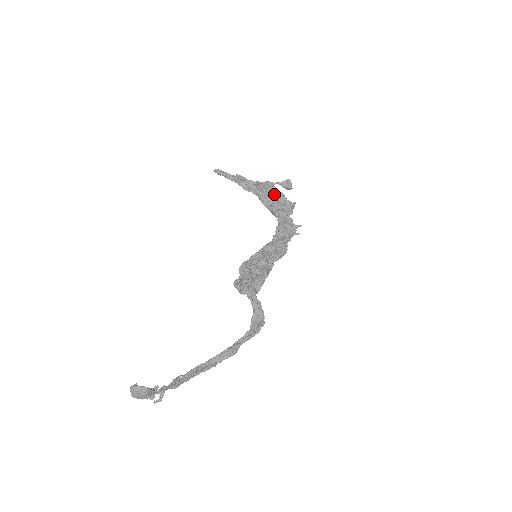
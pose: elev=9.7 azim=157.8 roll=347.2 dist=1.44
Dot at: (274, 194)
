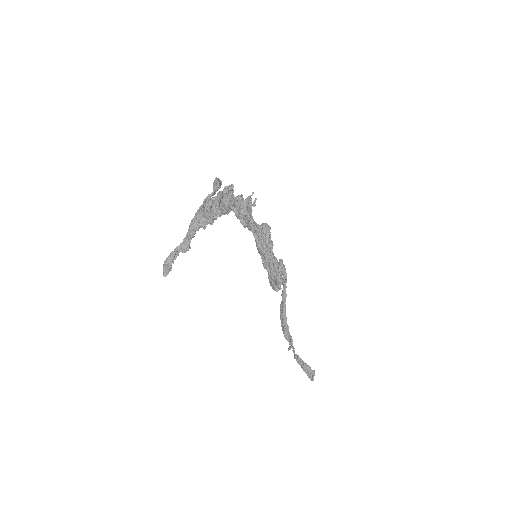
Dot at: (222, 212)
